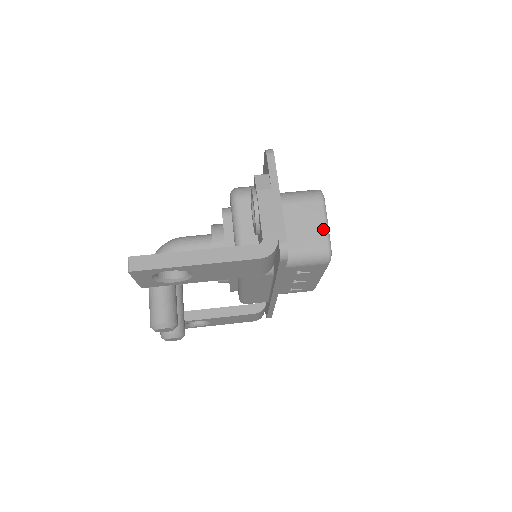
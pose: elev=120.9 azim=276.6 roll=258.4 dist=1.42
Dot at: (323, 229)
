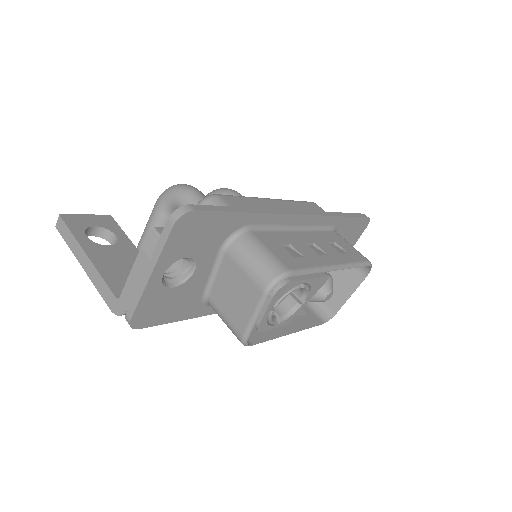
Dot at: (247, 318)
